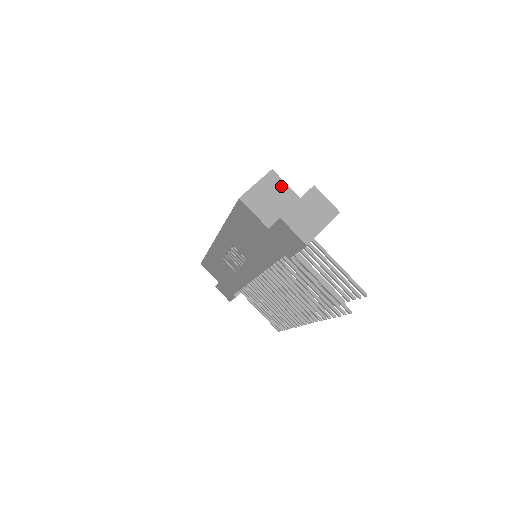
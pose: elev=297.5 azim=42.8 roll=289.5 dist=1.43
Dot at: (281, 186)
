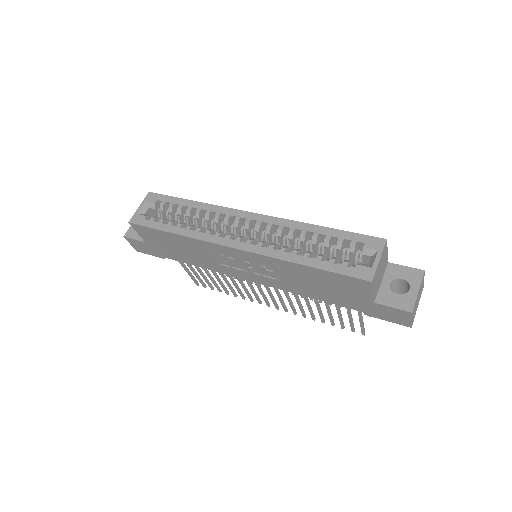
Dot at: (386, 255)
